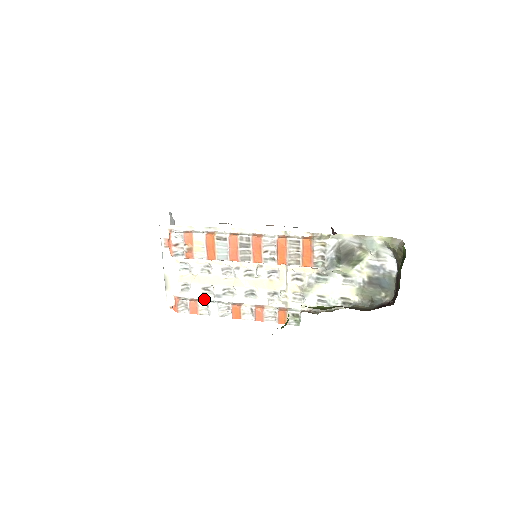
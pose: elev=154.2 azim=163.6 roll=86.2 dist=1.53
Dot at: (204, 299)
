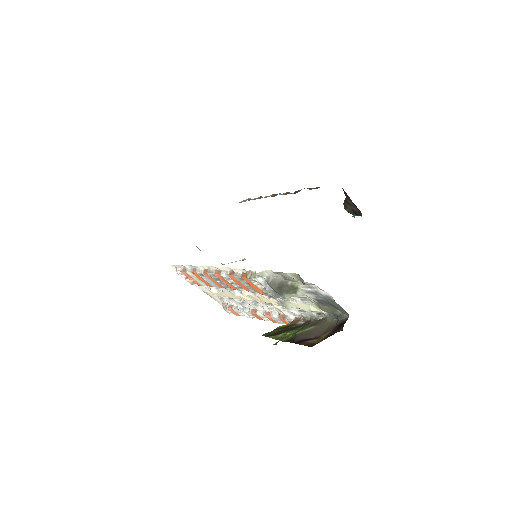
Dot at: (236, 305)
